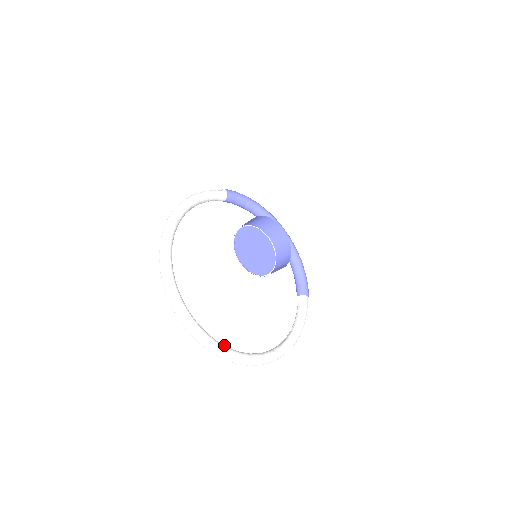
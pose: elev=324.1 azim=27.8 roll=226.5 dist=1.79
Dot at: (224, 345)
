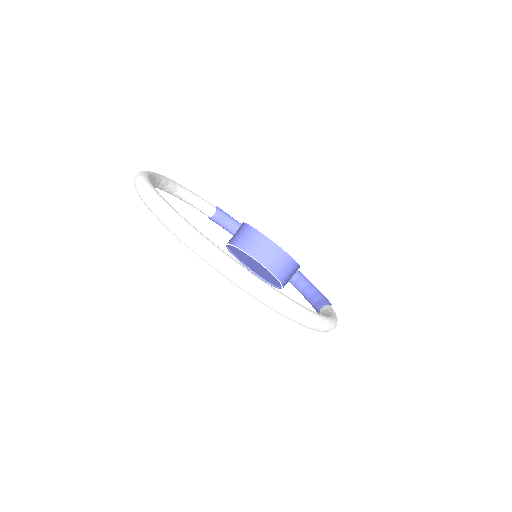
Dot at: occluded
